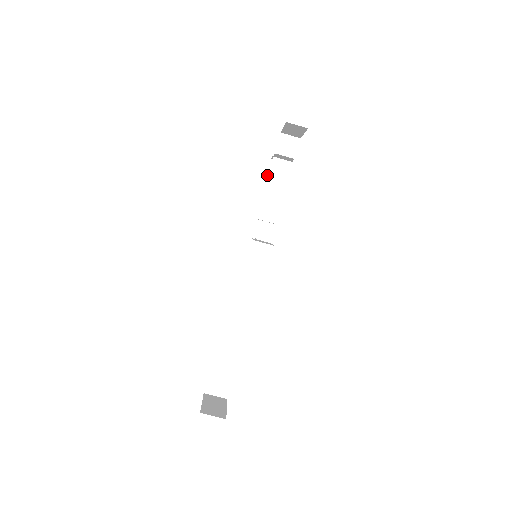
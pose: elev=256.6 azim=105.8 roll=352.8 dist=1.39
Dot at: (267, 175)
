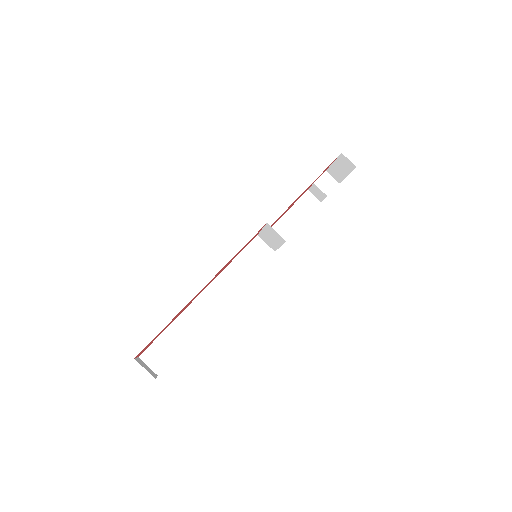
Dot at: occluded
